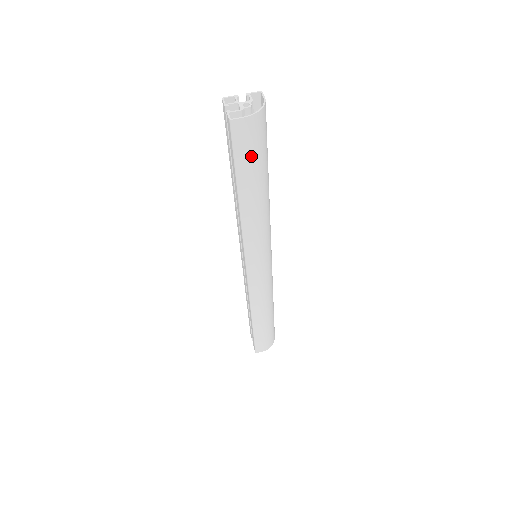
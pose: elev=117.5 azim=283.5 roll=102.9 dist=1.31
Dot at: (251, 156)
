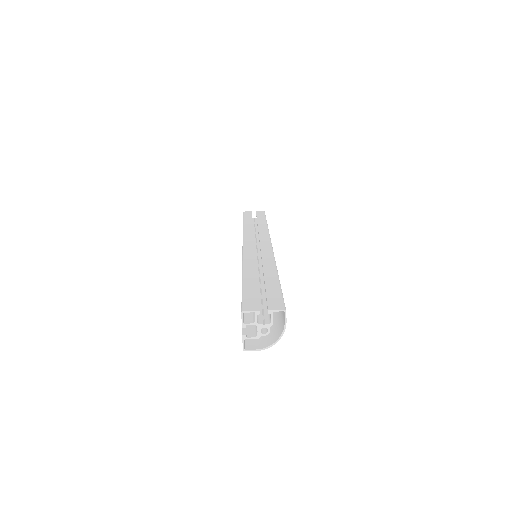
Dot at: occluded
